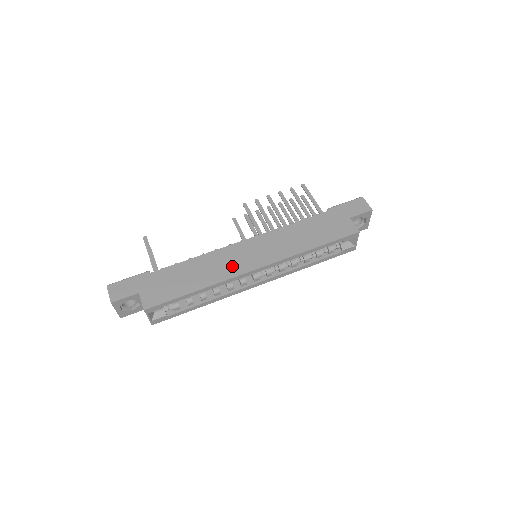
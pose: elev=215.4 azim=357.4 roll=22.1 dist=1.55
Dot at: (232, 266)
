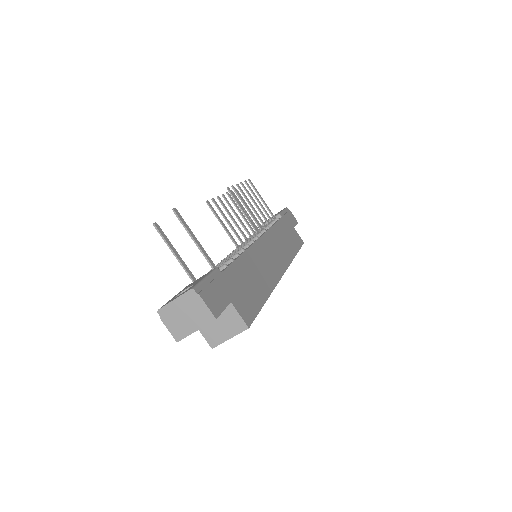
Dot at: (271, 268)
